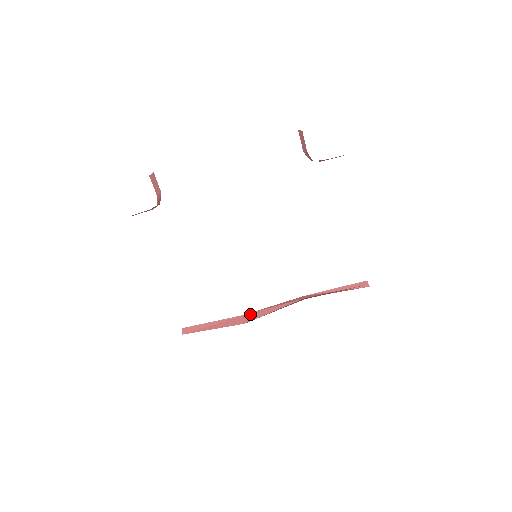
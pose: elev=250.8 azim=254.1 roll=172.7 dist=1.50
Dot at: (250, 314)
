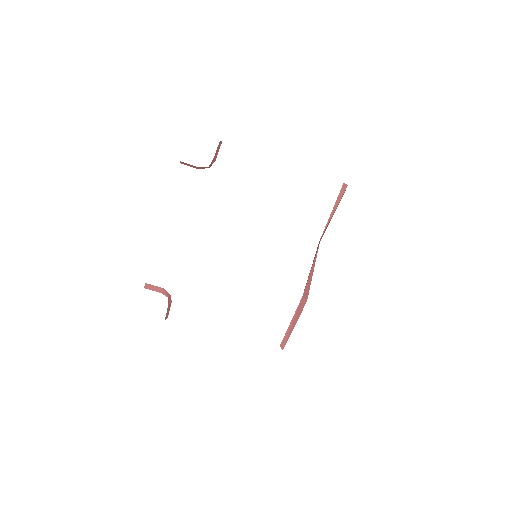
Dot at: (304, 291)
